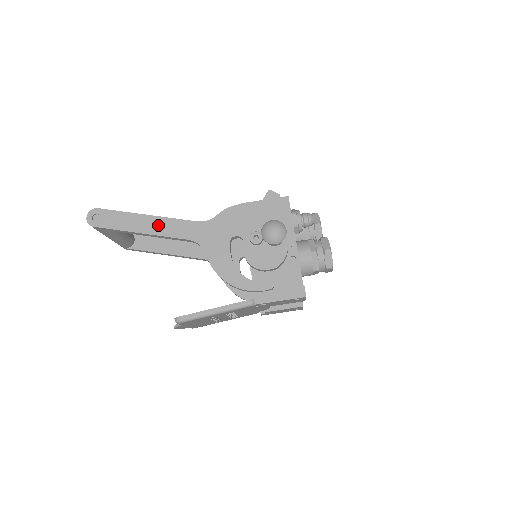
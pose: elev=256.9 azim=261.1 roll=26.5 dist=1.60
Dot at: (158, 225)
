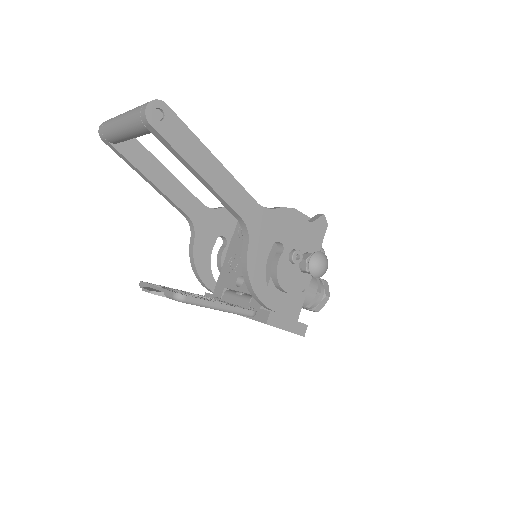
Dot at: (221, 179)
